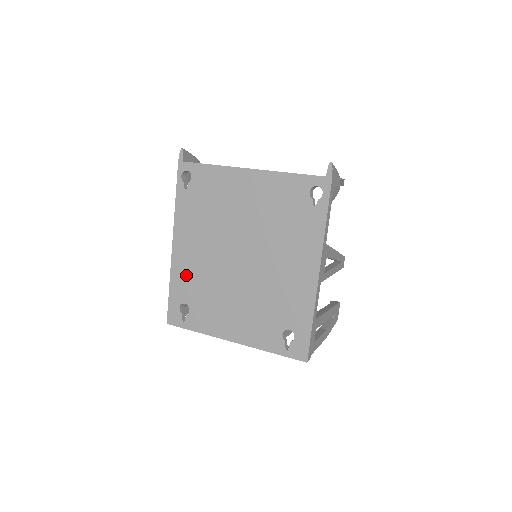
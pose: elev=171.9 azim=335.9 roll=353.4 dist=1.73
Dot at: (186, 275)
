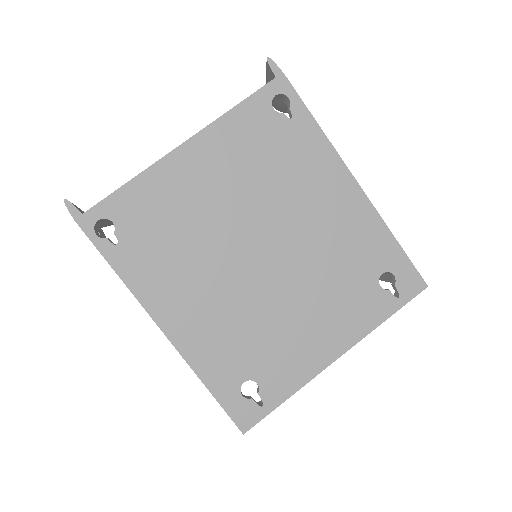
Dot at: (214, 347)
